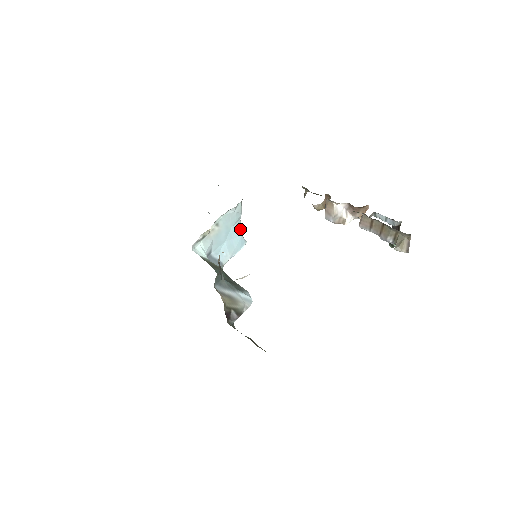
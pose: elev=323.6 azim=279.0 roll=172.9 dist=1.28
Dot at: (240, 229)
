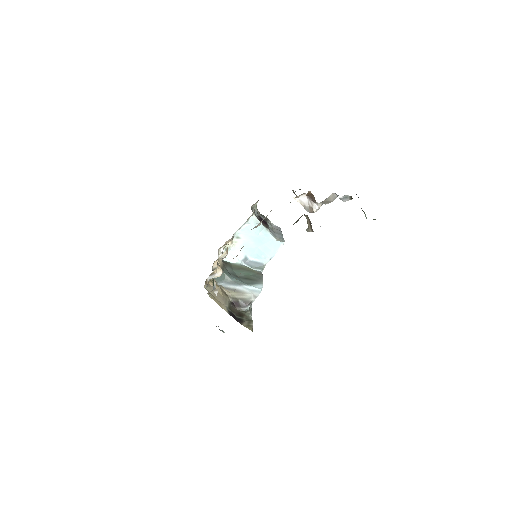
Dot at: (269, 235)
